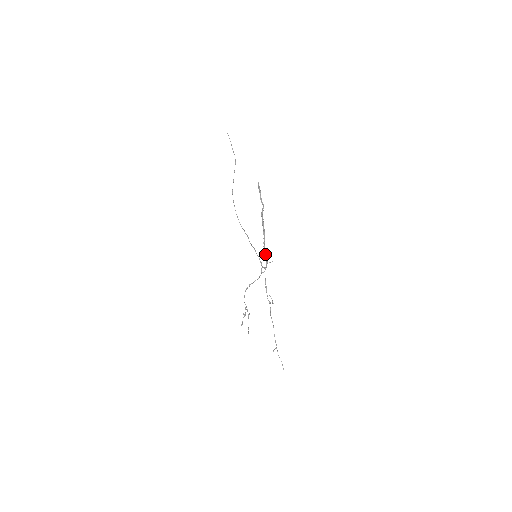
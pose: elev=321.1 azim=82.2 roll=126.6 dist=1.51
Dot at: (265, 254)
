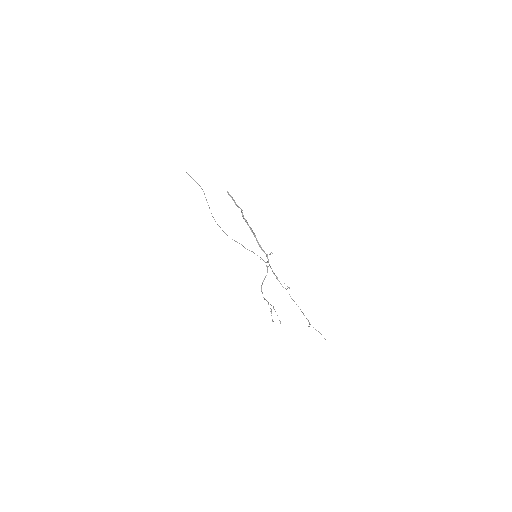
Dot at: (262, 249)
